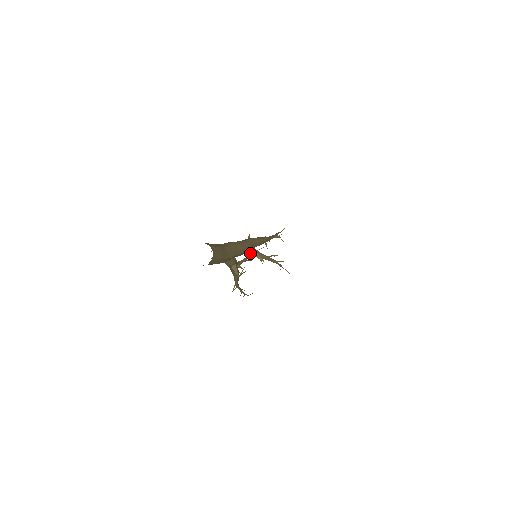
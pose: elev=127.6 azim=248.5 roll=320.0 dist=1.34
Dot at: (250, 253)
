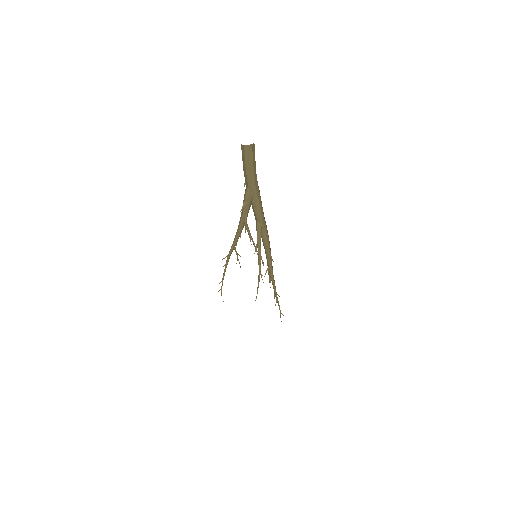
Dot at: (258, 226)
